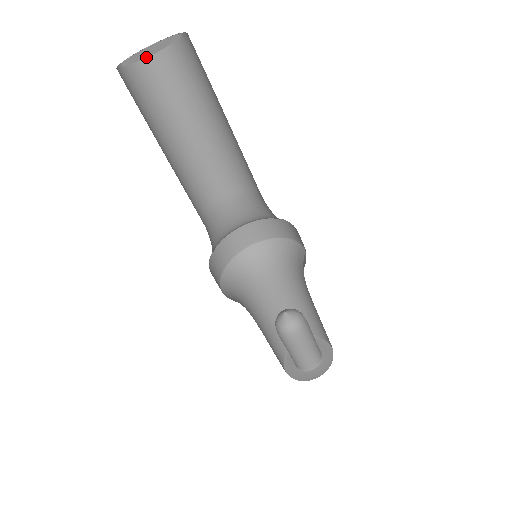
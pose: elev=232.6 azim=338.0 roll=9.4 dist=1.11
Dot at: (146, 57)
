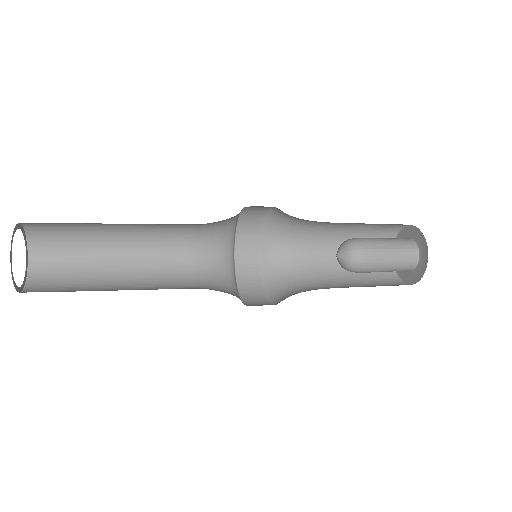
Dot at: (17, 286)
